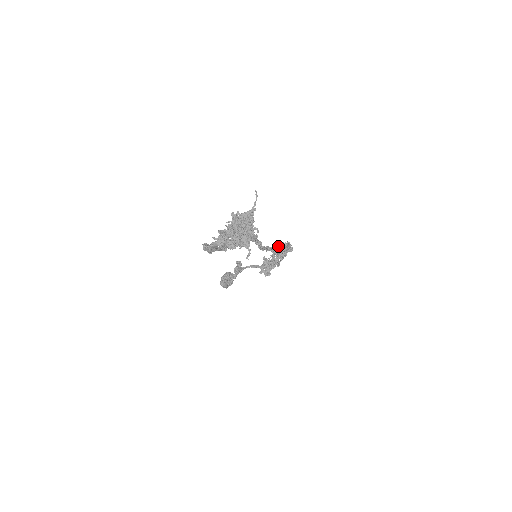
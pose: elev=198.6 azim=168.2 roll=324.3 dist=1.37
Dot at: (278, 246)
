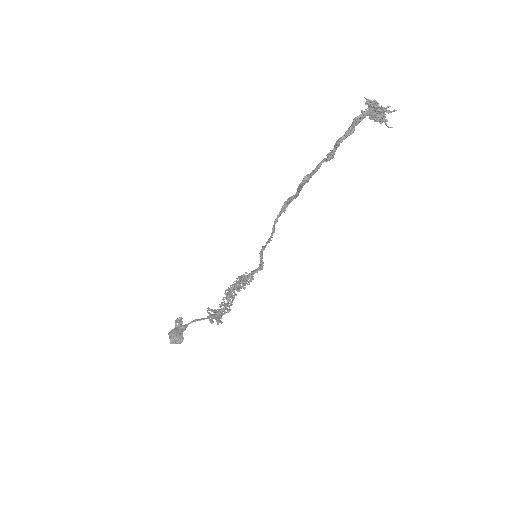
Dot at: (238, 278)
